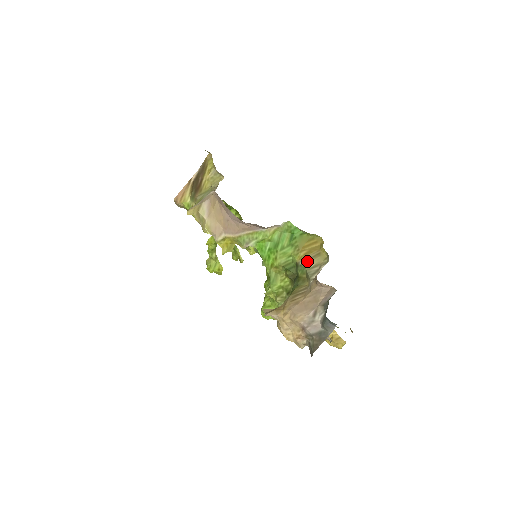
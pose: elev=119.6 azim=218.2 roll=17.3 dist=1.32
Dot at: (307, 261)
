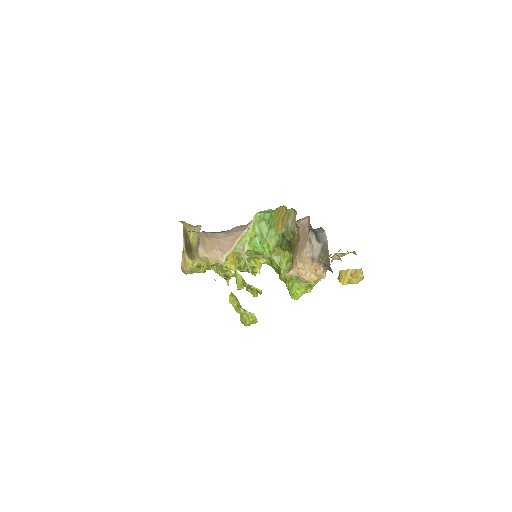
Dot at: (286, 226)
